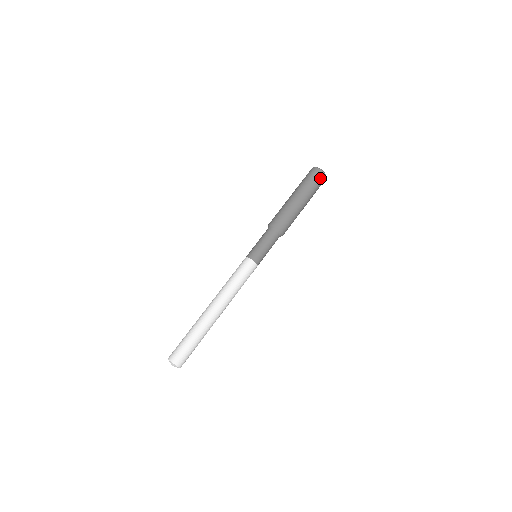
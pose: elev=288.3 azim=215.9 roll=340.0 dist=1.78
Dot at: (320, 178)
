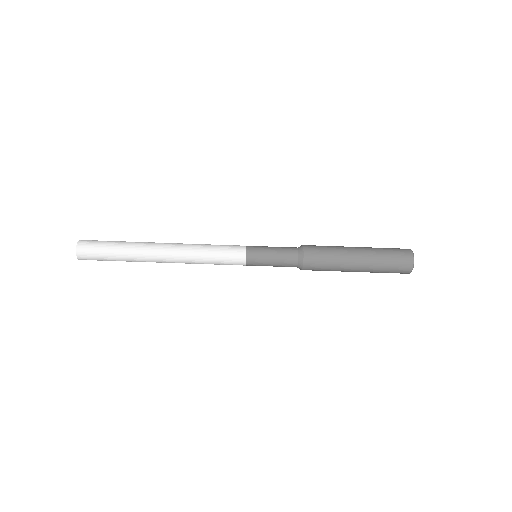
Dot at: occluded
